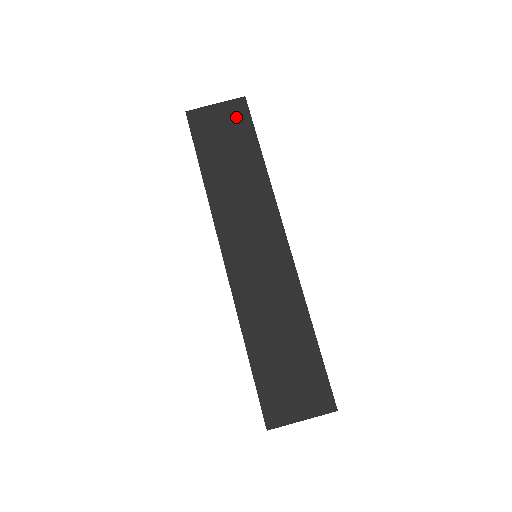
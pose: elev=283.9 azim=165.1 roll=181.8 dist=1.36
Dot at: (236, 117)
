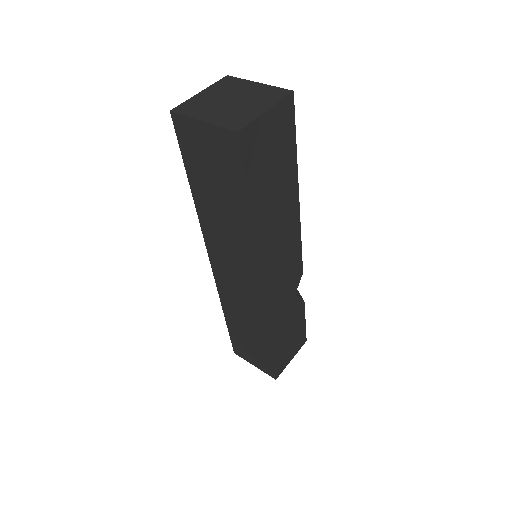
Dot at: (225, 154)
